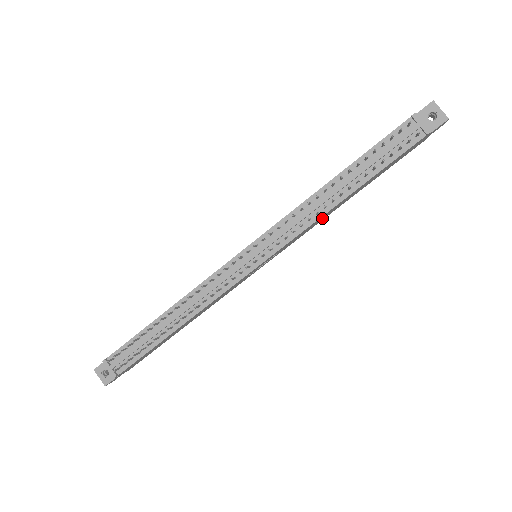
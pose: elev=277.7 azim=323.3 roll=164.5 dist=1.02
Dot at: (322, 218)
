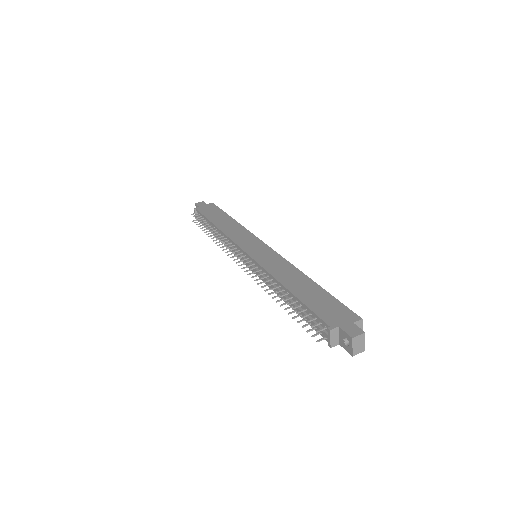
Dot at: occluded
